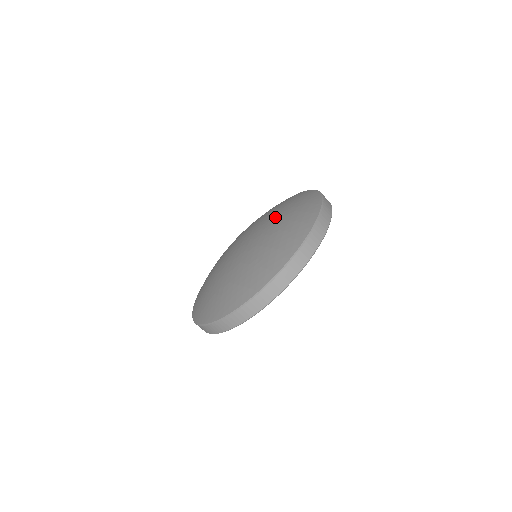
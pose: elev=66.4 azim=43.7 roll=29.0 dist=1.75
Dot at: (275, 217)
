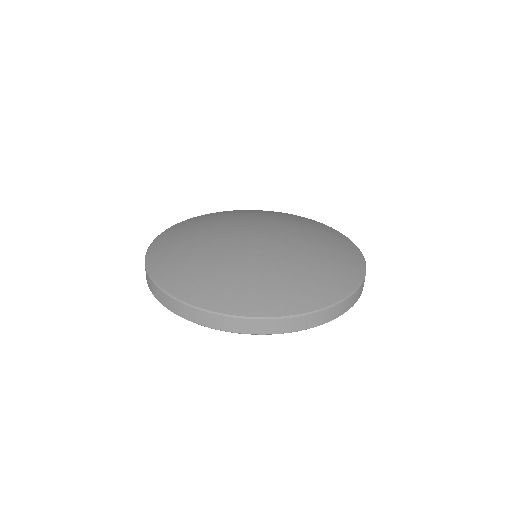
Dot at: (290, 223)
